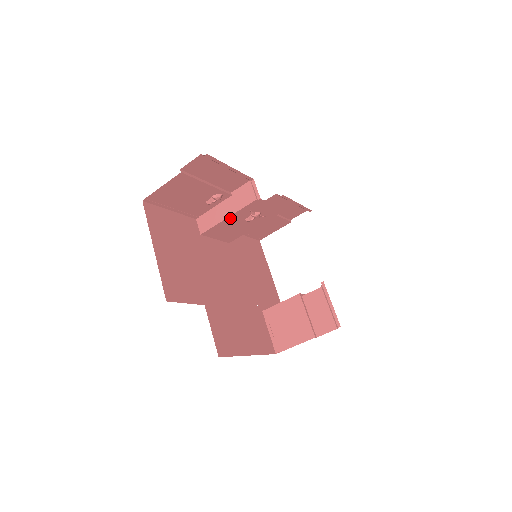
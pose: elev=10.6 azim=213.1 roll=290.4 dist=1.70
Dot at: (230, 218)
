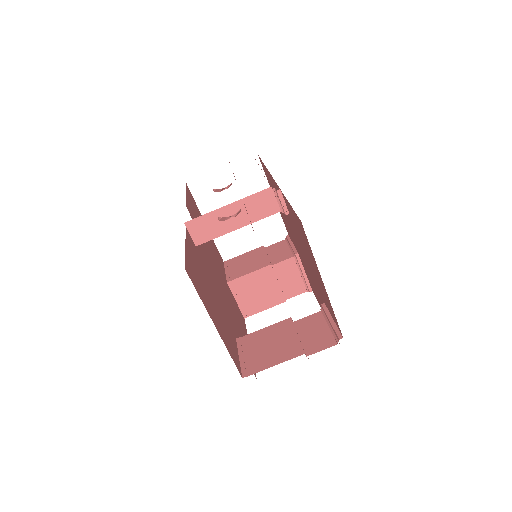
Dot at: (237, 227)
